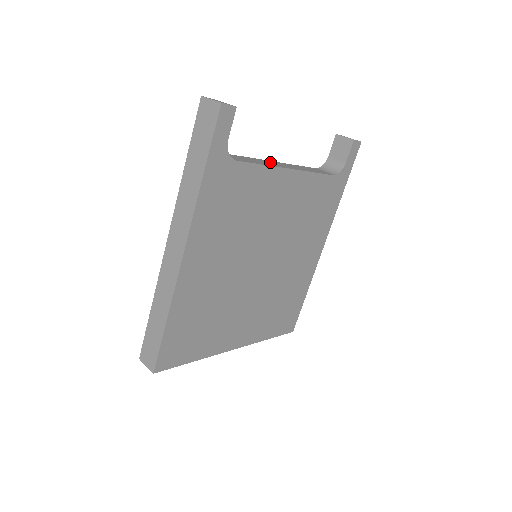
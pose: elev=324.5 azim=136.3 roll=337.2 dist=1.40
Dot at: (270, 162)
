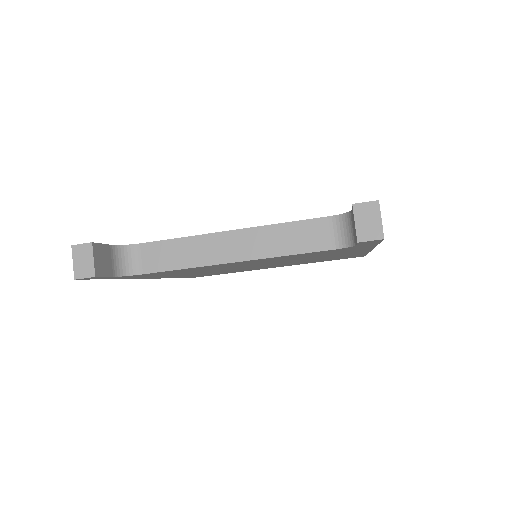
Dot at: (214, 243)
